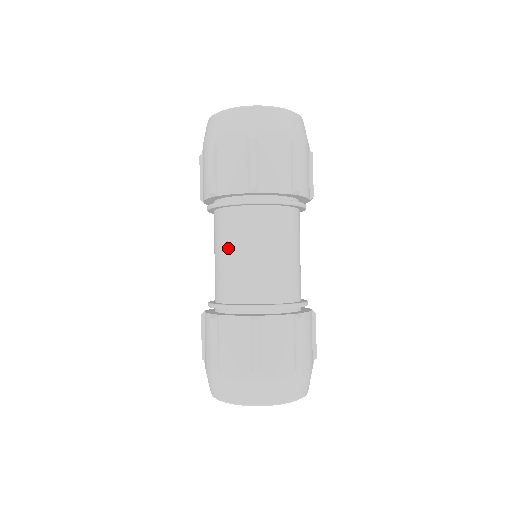
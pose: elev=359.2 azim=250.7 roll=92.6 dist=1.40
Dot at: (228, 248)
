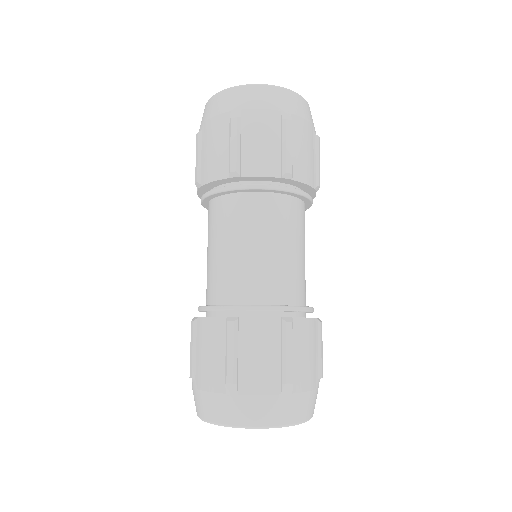
Dot at: (214, 243)
